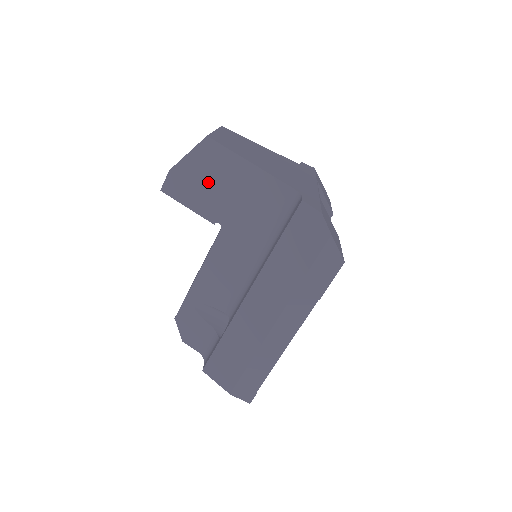
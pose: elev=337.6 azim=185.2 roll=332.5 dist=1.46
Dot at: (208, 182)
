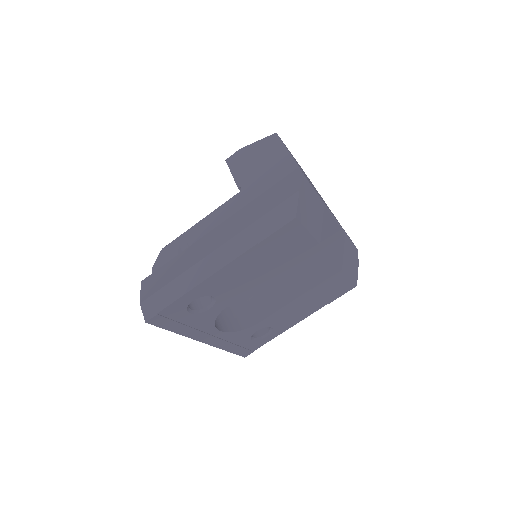
Dot at: (256, 160)
